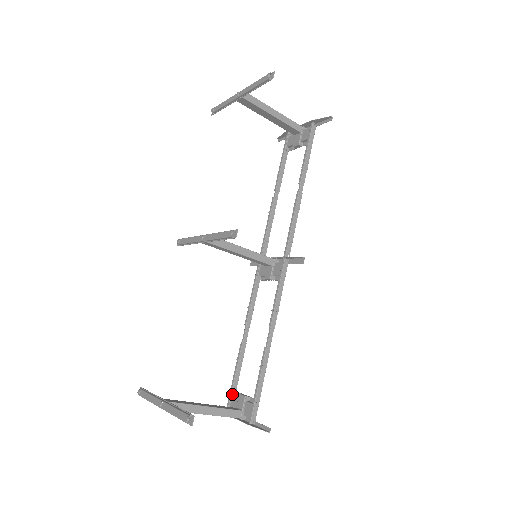
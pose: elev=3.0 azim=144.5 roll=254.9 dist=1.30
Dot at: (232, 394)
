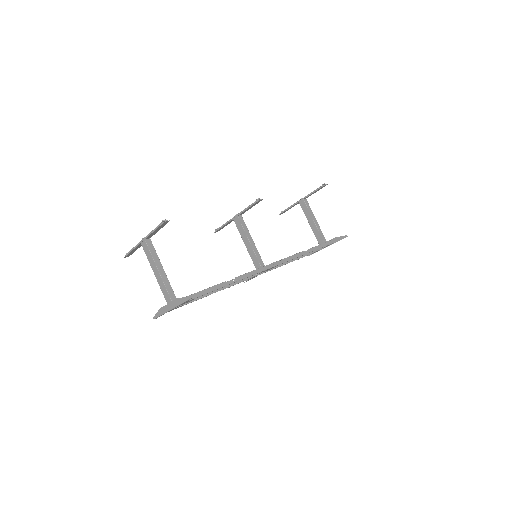
Dot at: occluded
